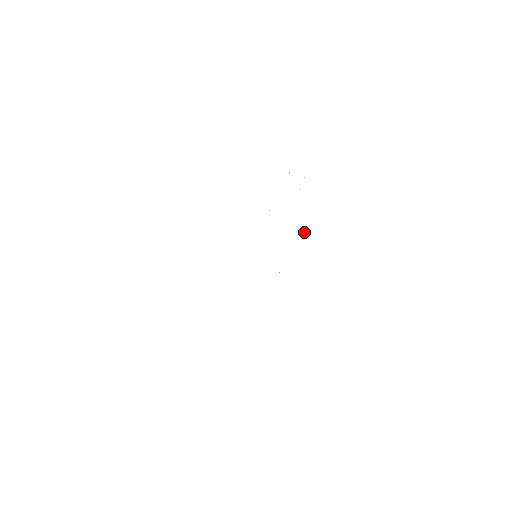
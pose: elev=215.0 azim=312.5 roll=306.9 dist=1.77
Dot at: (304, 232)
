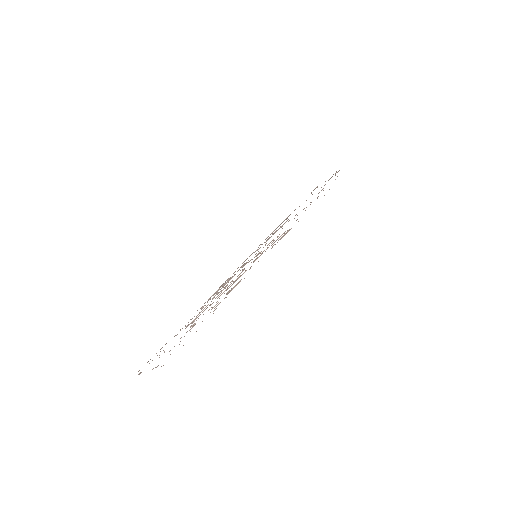
Dot at: occluded
